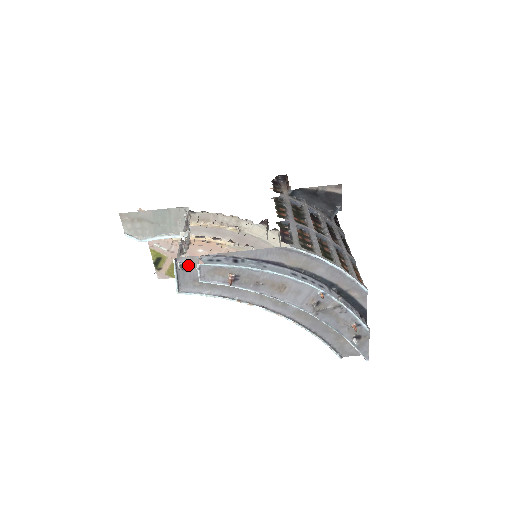
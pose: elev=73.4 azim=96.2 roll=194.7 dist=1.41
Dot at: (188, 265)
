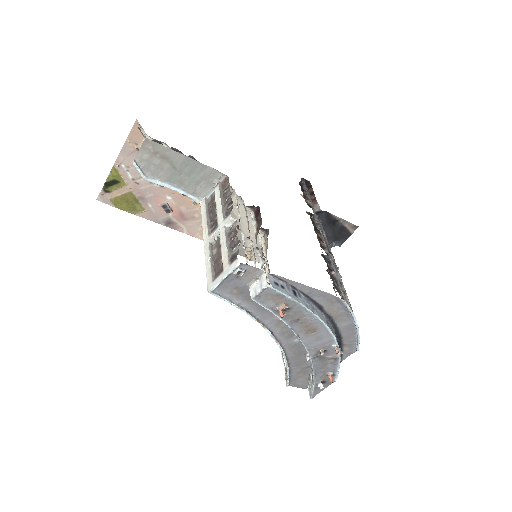
Dot at: (245, 273)
